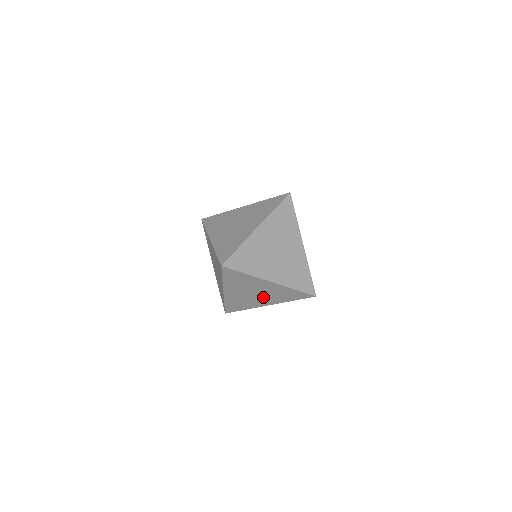
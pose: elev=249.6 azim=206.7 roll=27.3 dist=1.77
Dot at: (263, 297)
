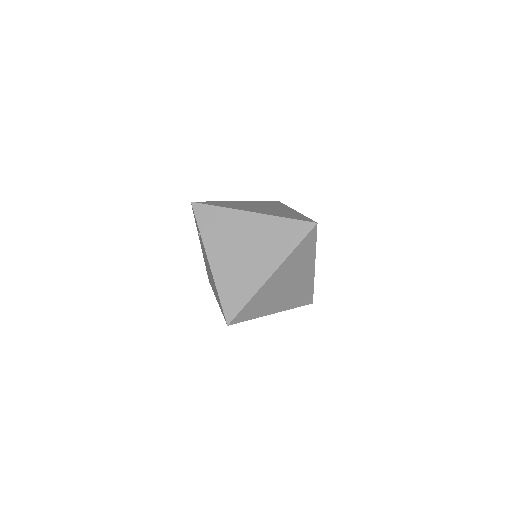
Dot at: occluded
